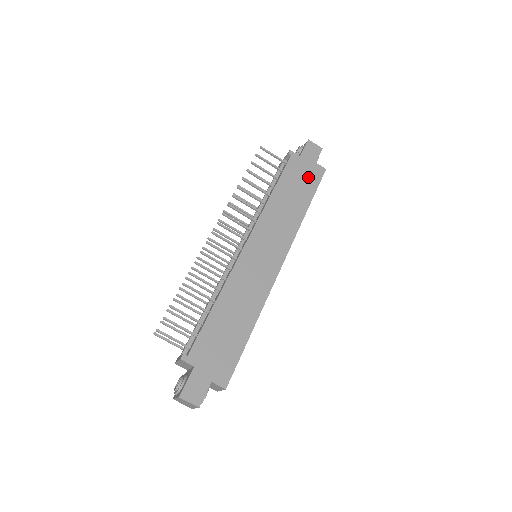
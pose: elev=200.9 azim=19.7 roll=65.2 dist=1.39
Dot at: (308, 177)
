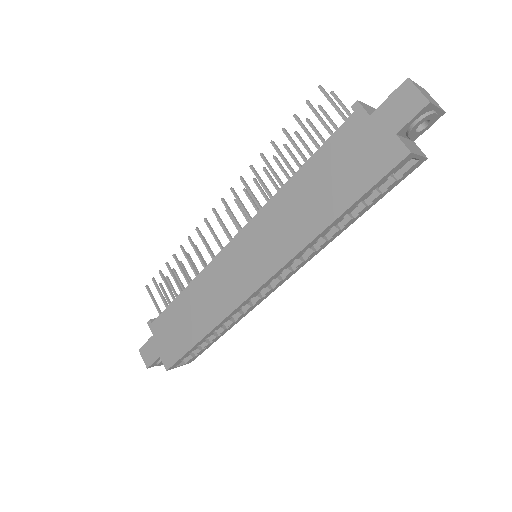
Dot at: (364, 162)
